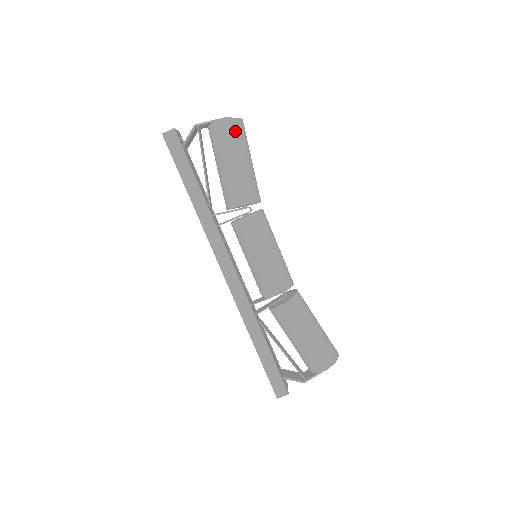
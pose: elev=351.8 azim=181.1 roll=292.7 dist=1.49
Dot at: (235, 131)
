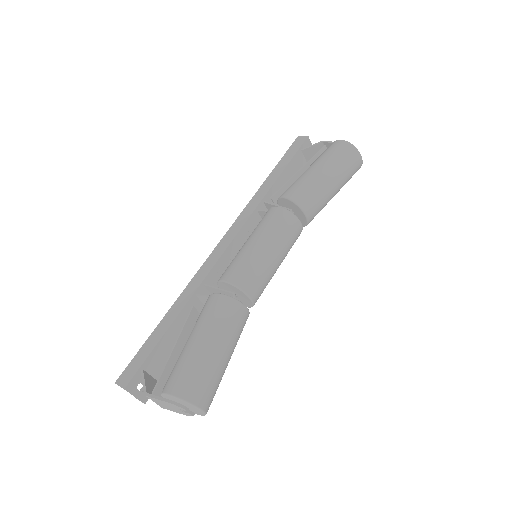
Dot at: (342, 151)
